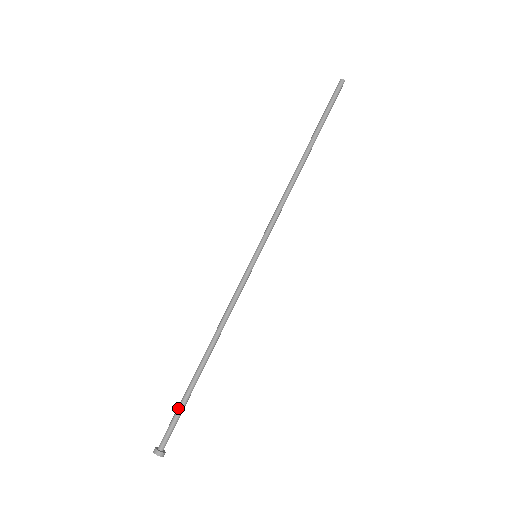
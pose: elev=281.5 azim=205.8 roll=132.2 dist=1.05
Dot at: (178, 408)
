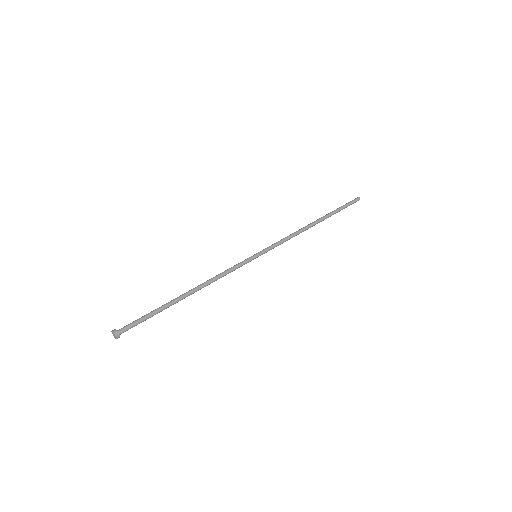
Dot at: (148, 314)
